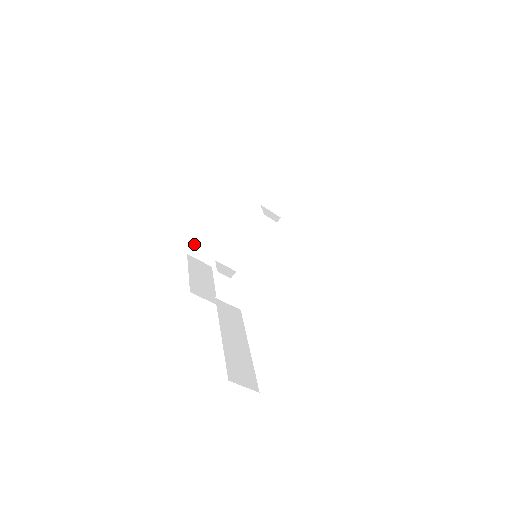
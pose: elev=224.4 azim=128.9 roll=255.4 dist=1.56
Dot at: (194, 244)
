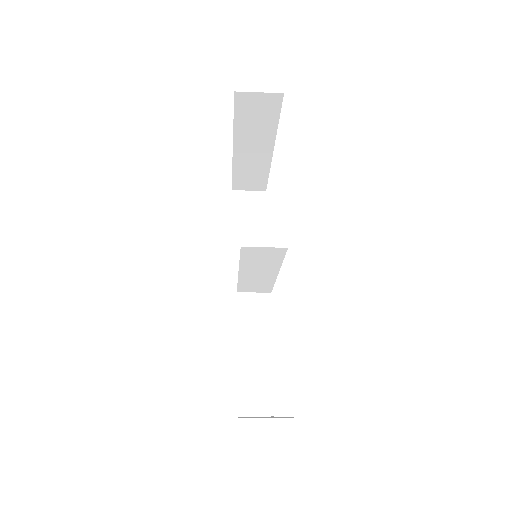
Dot at: occluded
